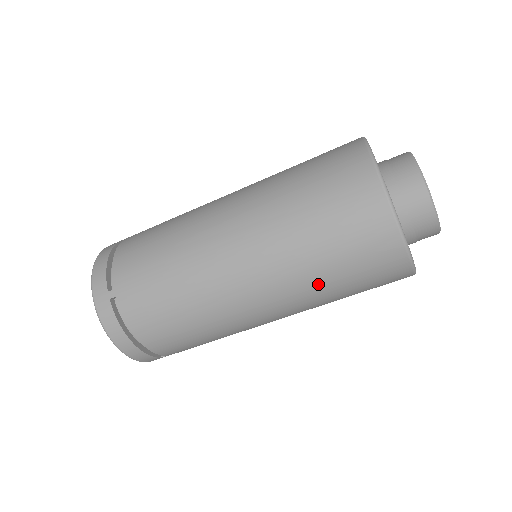
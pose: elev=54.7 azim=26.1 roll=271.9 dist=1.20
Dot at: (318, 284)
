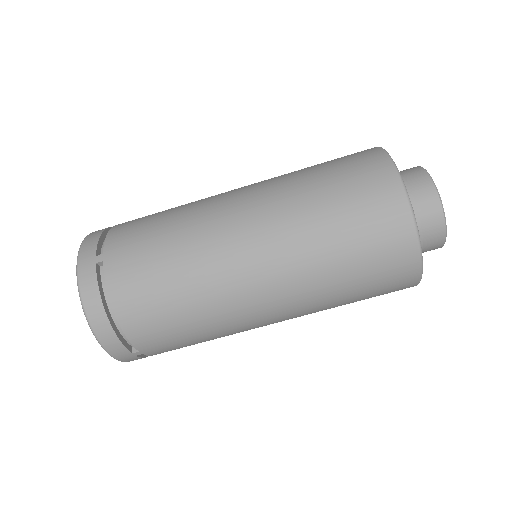
Dot at: (323, 265)
